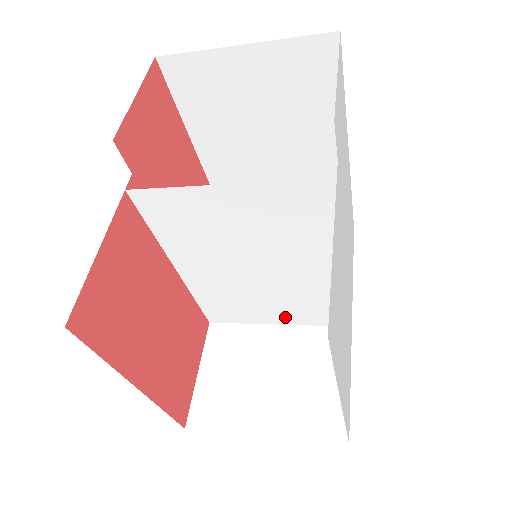
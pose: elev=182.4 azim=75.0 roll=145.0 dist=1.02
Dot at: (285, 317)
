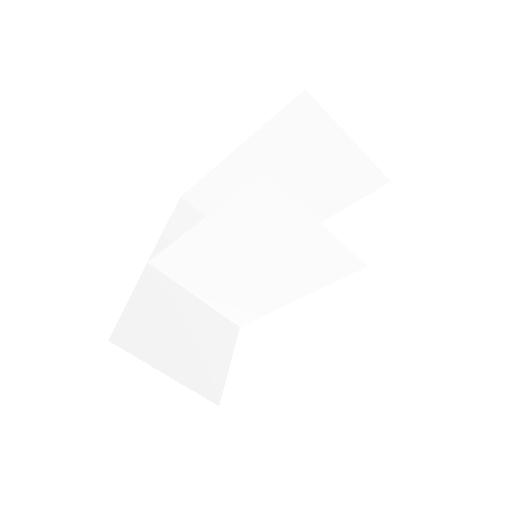
Dot at: (210, 296)
